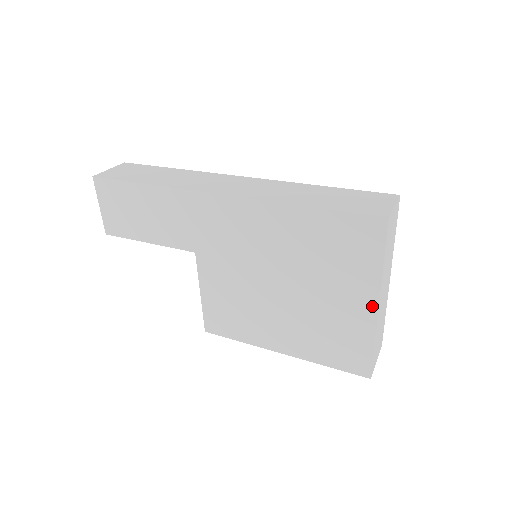
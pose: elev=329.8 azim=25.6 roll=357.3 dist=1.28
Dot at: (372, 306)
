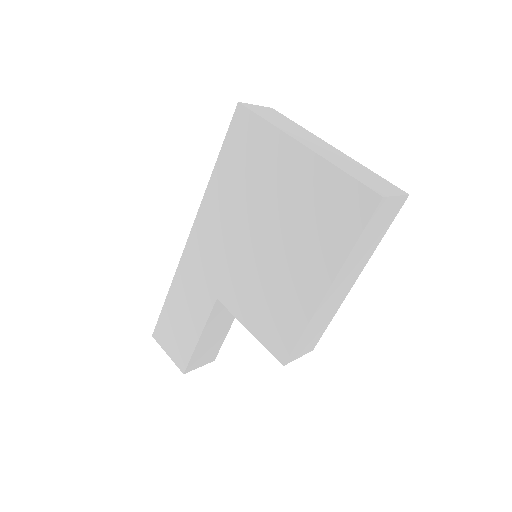
Dot at: (301, 151)
